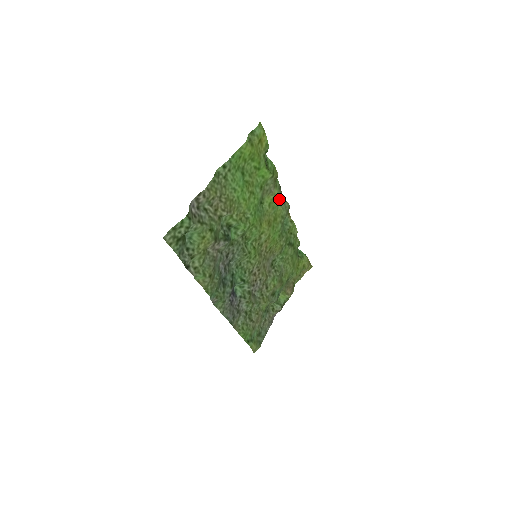
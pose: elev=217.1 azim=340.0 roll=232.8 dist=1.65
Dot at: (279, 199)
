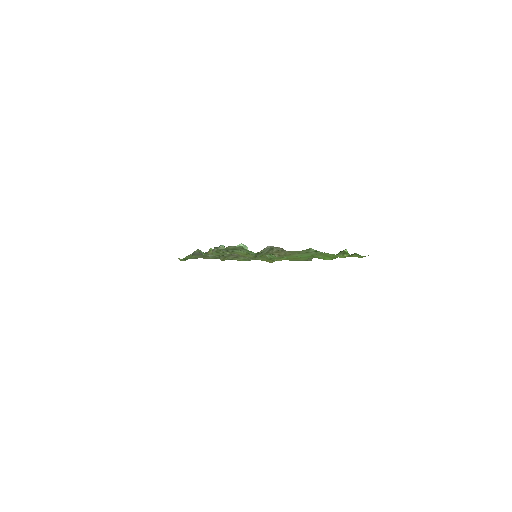
Dot at: occluded
